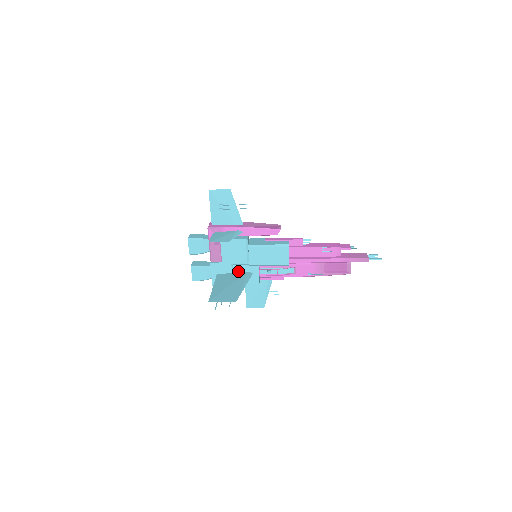
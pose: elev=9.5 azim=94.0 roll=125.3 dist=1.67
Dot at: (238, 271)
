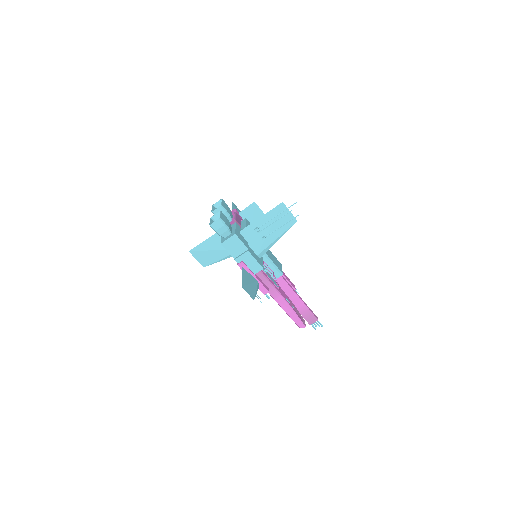
Dot at: (251, 247)
